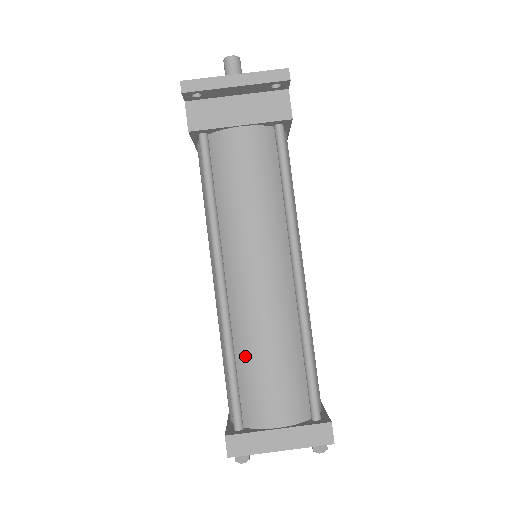
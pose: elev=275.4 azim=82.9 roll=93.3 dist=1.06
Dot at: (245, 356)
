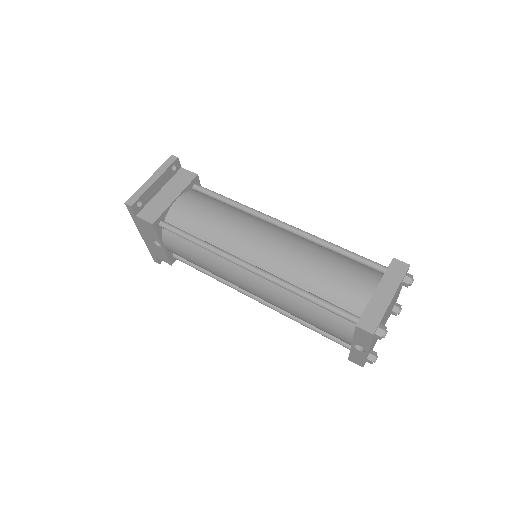
Dot at: (311, 283)
